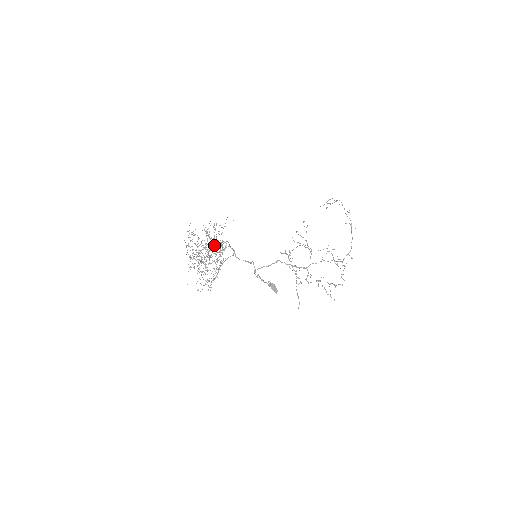
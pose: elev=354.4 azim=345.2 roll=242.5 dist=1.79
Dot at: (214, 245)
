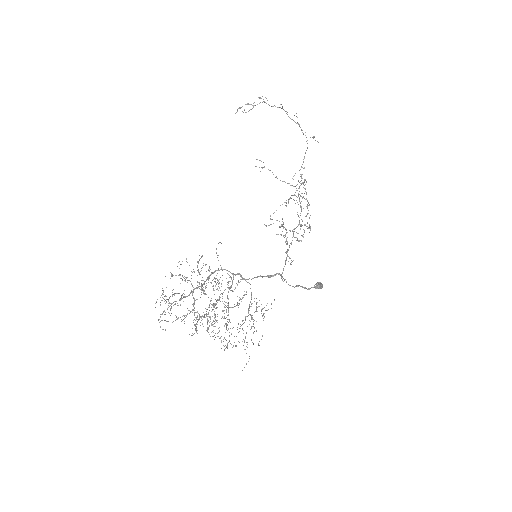
Dot at: (202, 285)
